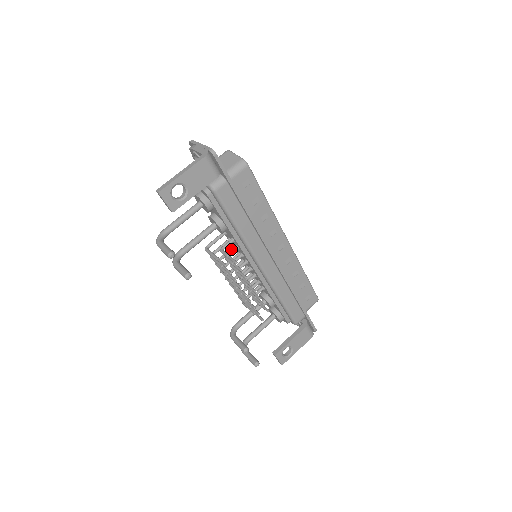
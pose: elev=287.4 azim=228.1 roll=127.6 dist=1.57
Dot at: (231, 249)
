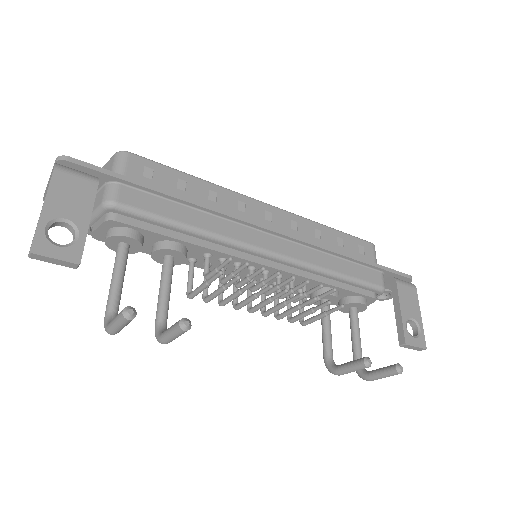
Dot at: occluded
